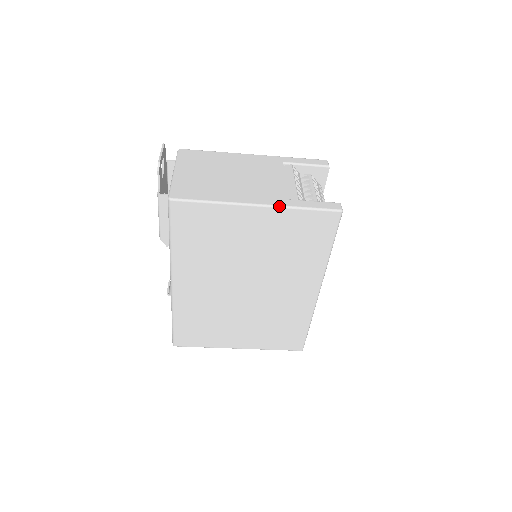
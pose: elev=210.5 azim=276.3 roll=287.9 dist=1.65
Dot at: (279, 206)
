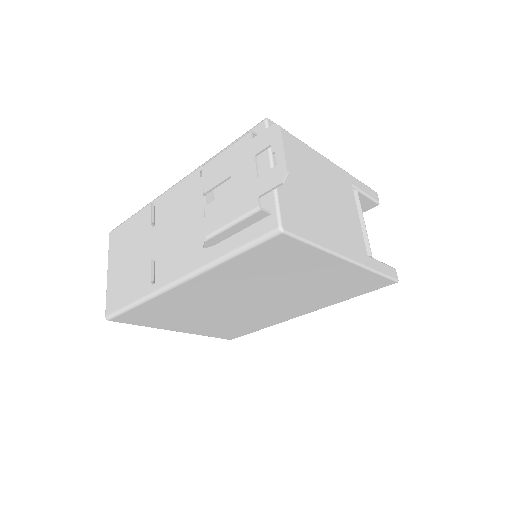
Dot at: (364, 266)
